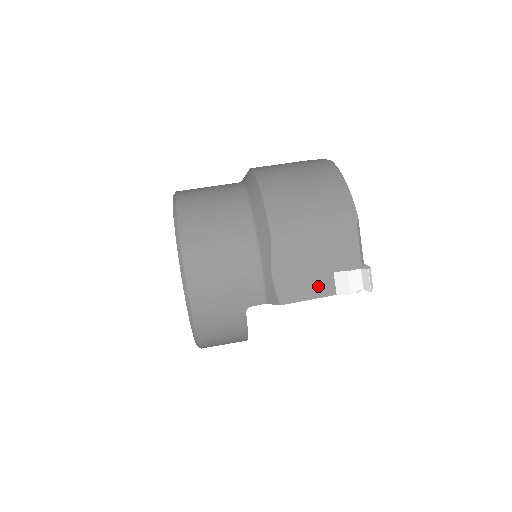
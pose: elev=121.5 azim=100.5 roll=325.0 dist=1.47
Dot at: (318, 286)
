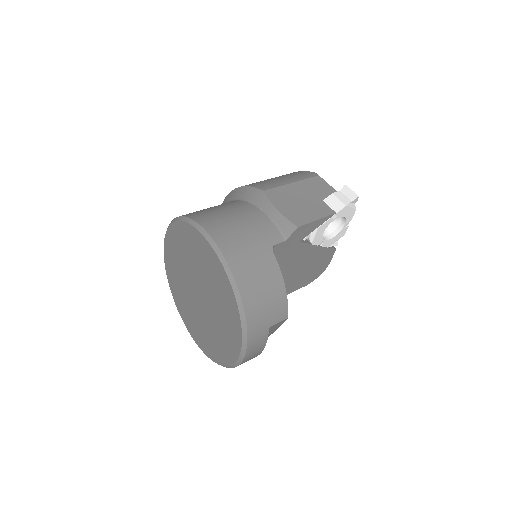
Dot at: (318, 210)
